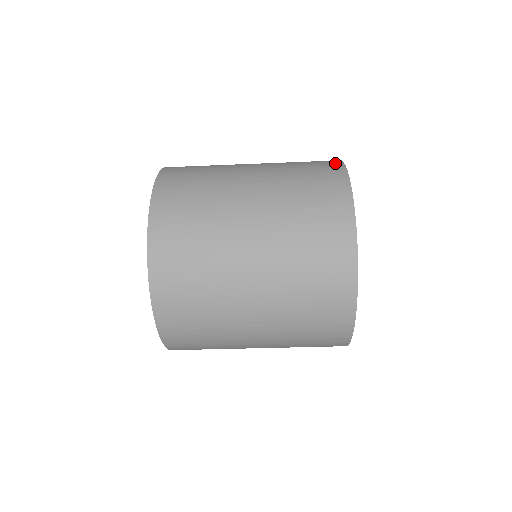
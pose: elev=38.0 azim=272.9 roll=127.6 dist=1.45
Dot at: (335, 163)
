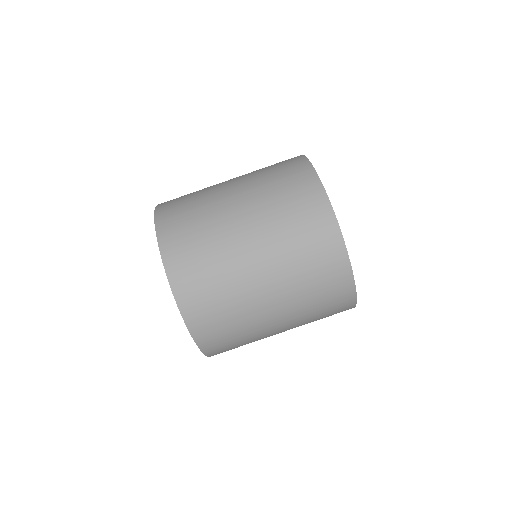
Dot at: (298, 158)
